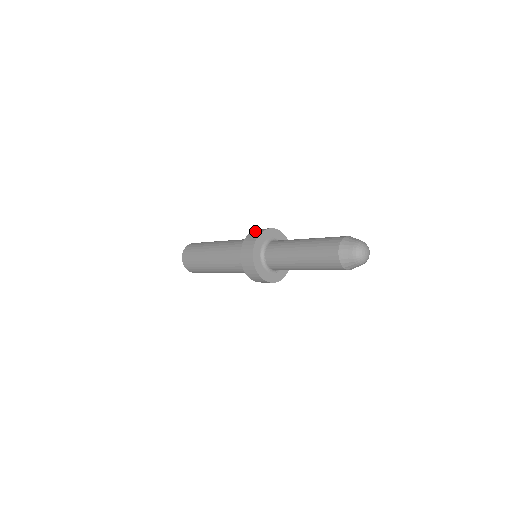
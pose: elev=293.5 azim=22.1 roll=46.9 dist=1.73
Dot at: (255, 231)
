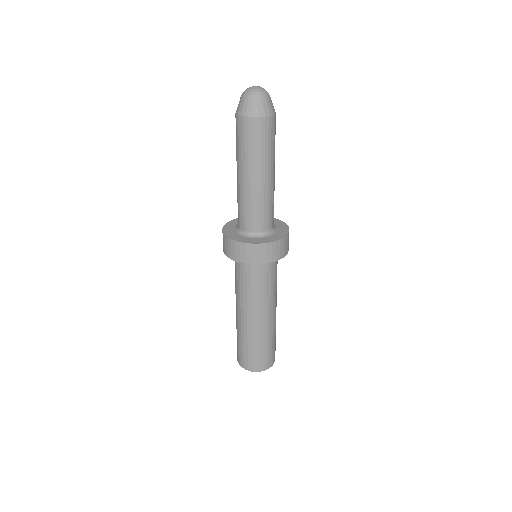
Dot at: occluded
